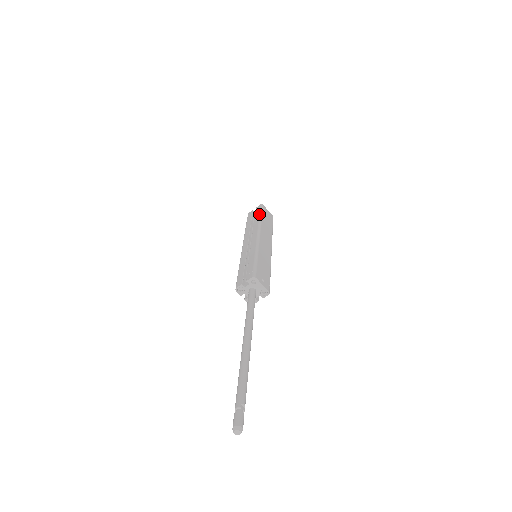
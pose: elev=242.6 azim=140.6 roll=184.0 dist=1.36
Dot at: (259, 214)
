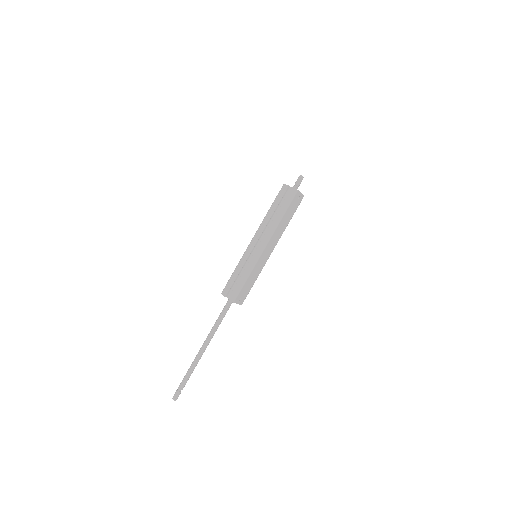
Dot at: (284, 209)
